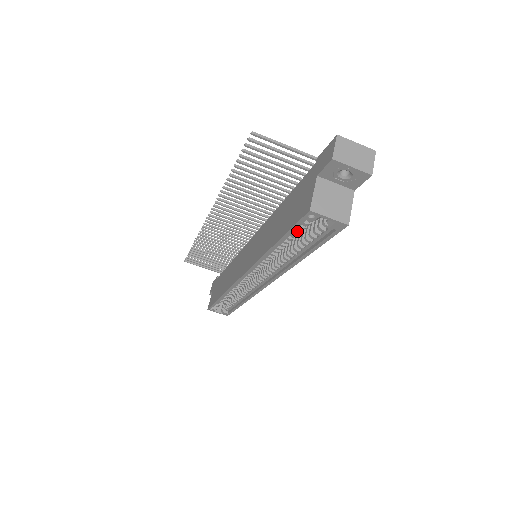
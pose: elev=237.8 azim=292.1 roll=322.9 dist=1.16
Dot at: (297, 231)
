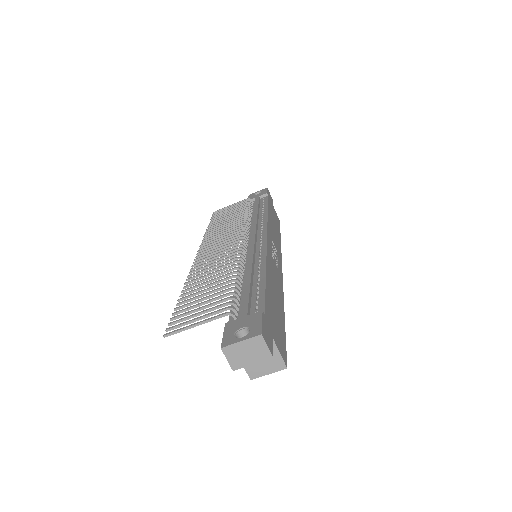
Dot at: occluded
